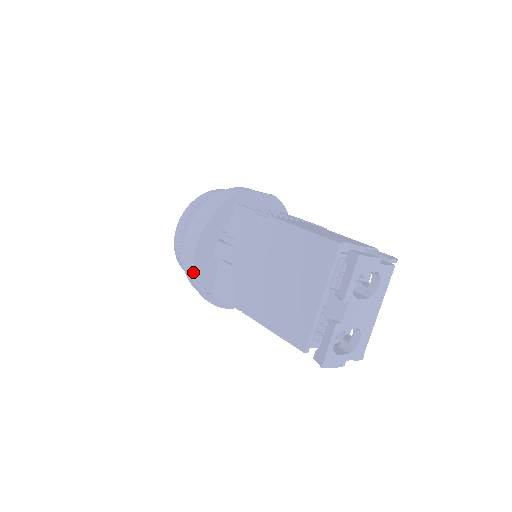
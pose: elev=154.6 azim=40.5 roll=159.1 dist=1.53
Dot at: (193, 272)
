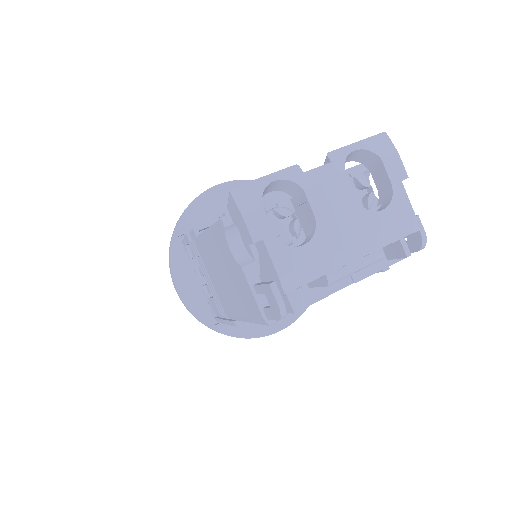
Dot at: (192, 201)
